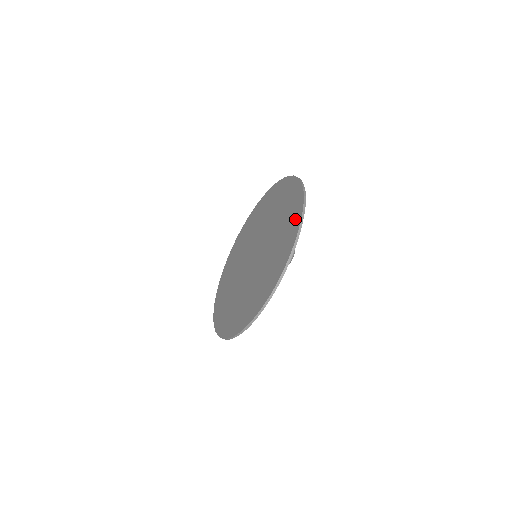
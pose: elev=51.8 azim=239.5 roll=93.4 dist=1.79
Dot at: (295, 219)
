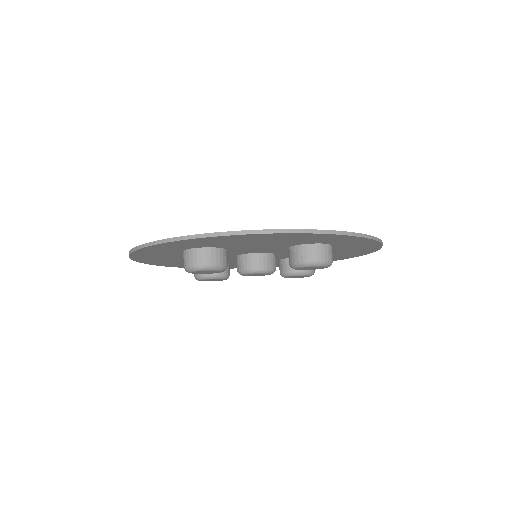
Dot at: occluded
